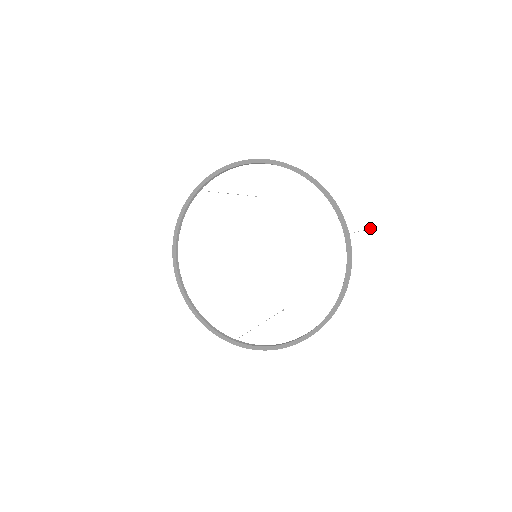
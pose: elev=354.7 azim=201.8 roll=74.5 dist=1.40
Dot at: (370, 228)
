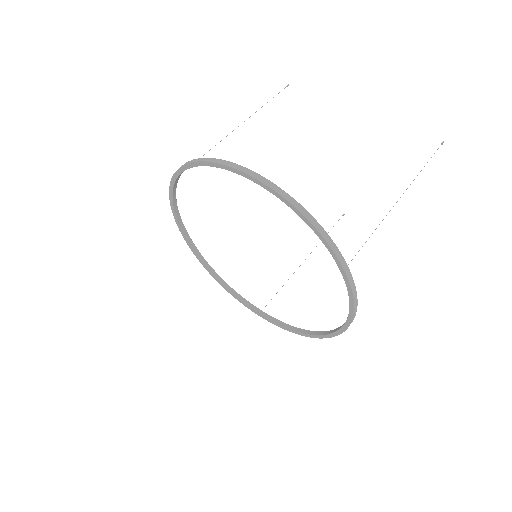
Dot at: (442, 142)
